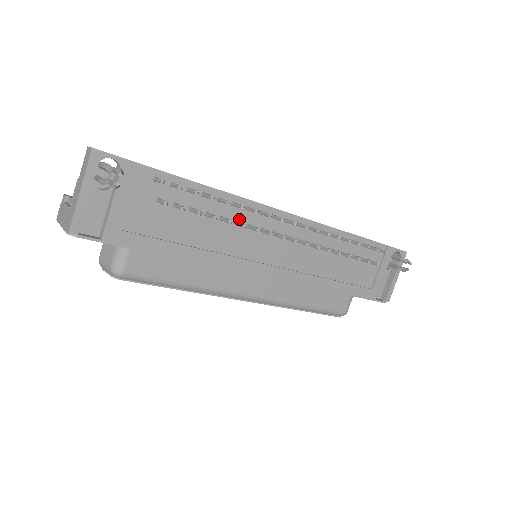
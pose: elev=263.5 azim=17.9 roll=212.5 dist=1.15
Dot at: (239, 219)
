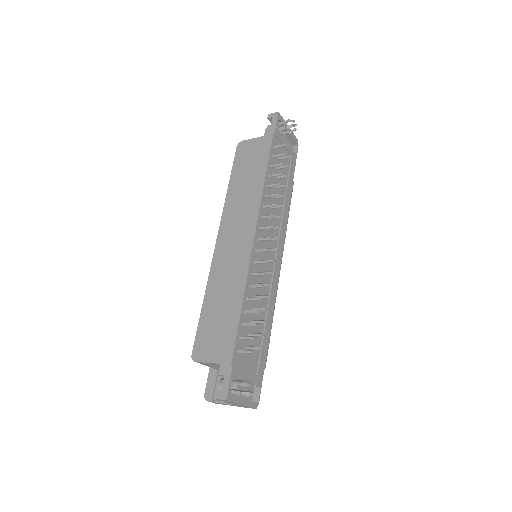
Dot at: (256, 282)
